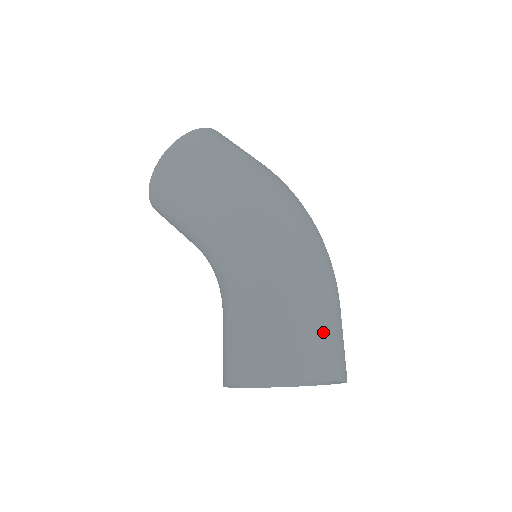
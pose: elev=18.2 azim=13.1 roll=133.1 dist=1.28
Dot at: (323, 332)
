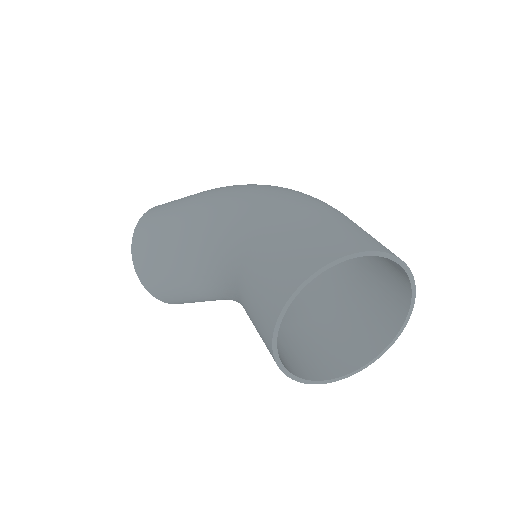
Dot at: (337, 224)
